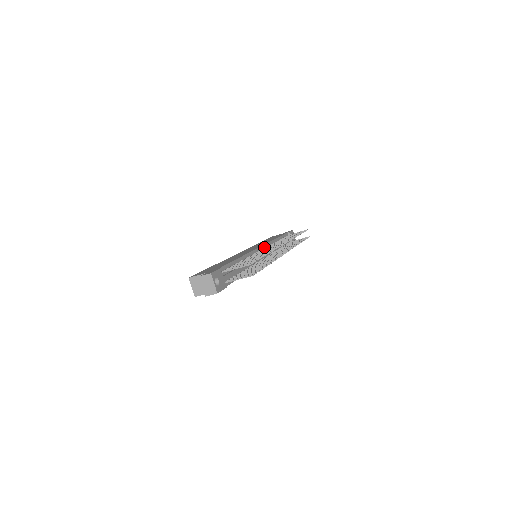
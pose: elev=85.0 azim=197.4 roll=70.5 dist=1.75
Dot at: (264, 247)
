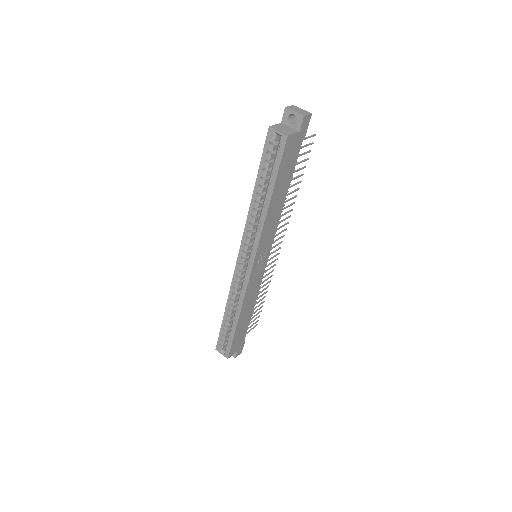
Dot at: occluded
